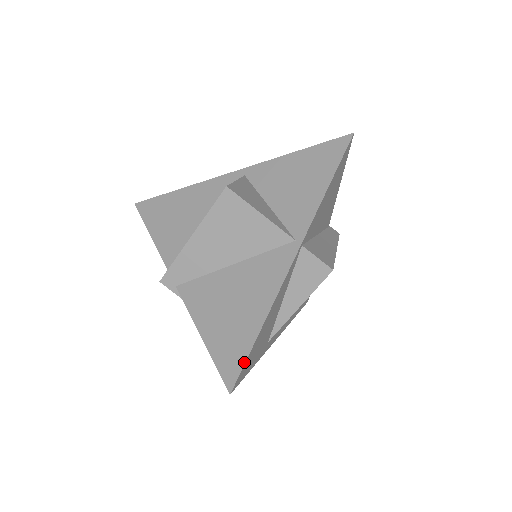
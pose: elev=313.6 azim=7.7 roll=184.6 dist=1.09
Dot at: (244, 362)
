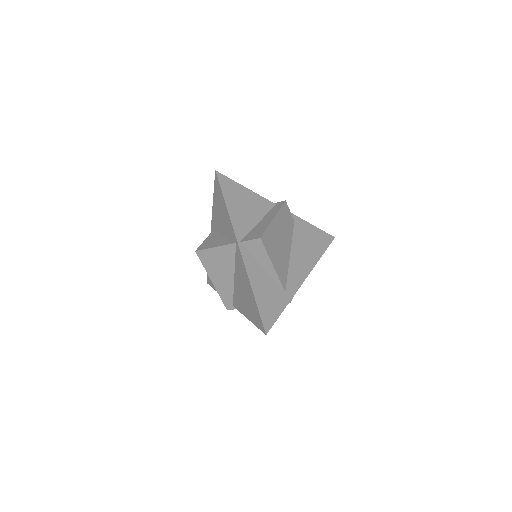
Dot at: (260, 316)
